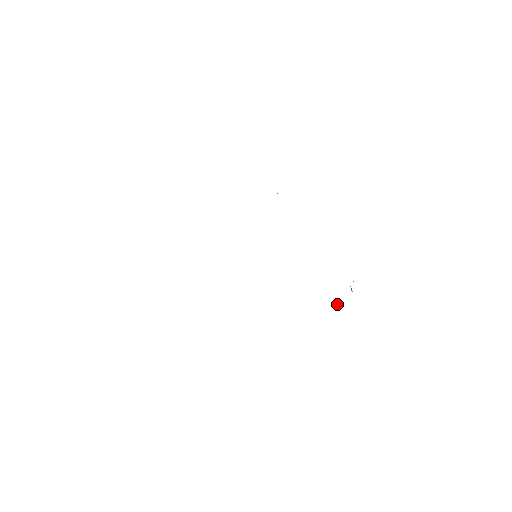
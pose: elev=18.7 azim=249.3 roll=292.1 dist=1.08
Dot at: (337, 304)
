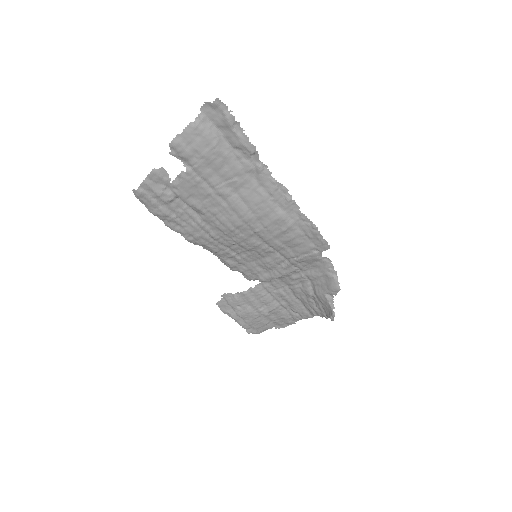
Dot at: (334, 277)
